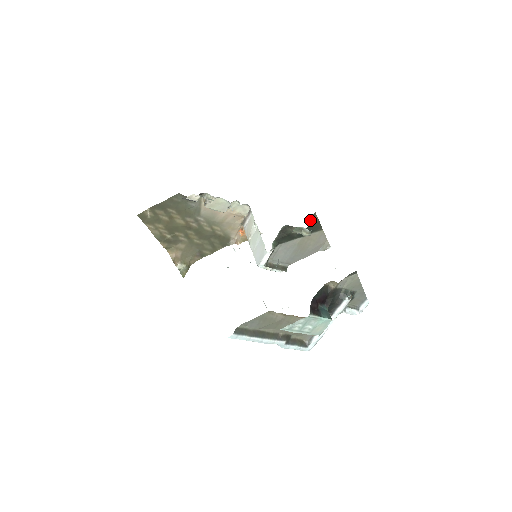
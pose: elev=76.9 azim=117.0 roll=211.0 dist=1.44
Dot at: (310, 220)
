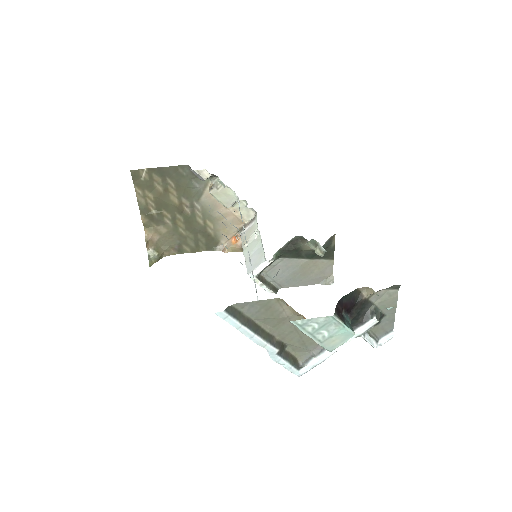
Dot at: (326, 241)
